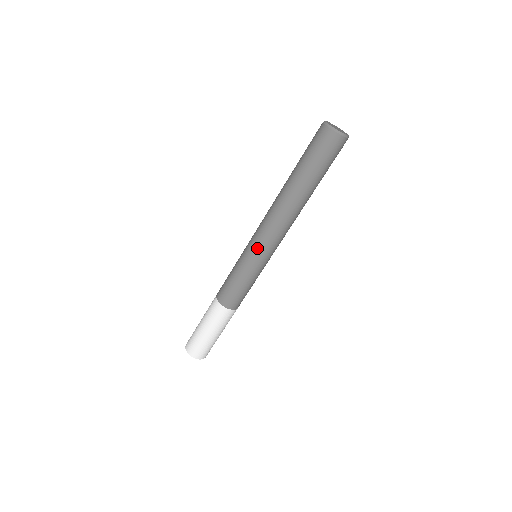
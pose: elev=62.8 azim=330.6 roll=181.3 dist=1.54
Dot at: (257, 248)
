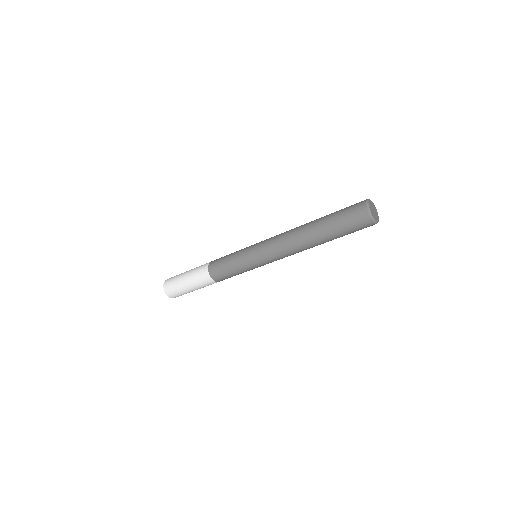
Dot at: (259, 248)
